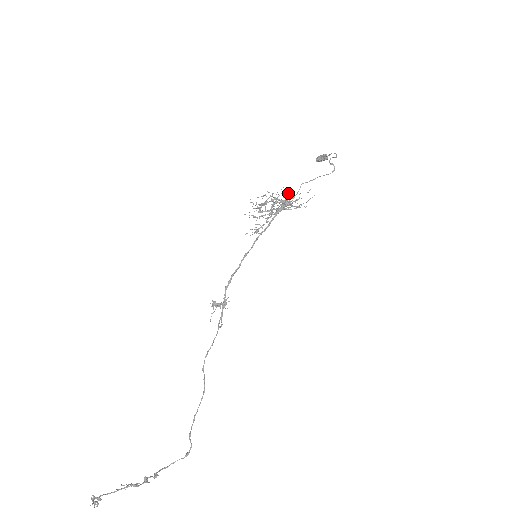
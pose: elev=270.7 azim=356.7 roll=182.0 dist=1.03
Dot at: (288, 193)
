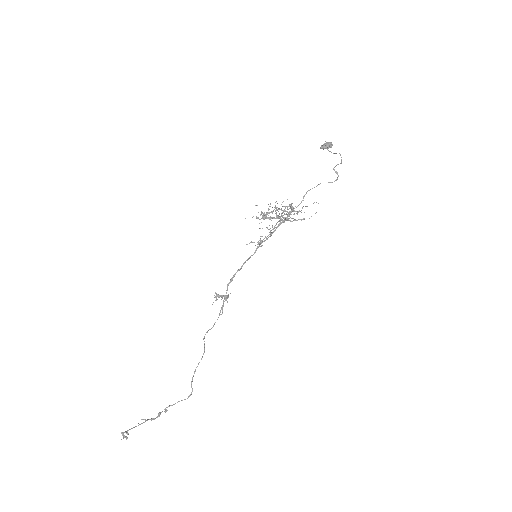
Dot at: (292, 209)
